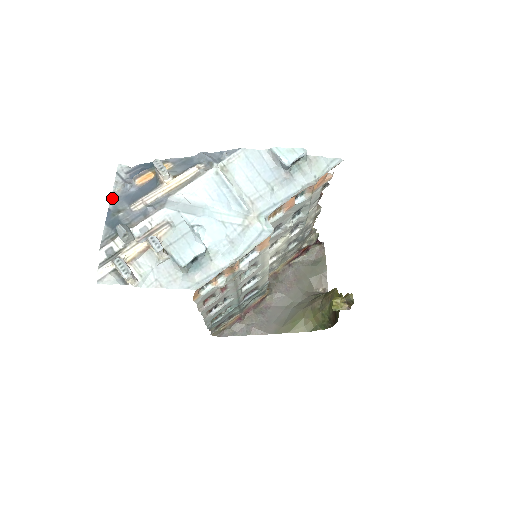
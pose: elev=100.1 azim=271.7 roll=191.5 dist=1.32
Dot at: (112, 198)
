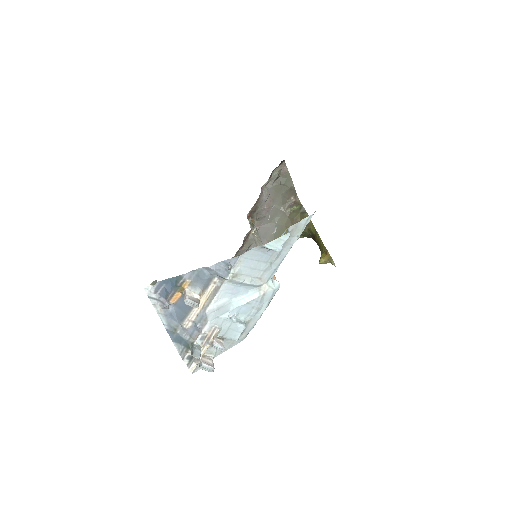
Dot at: (162, 320)
